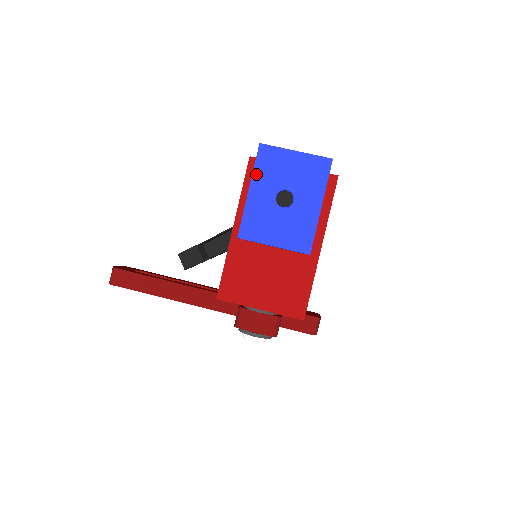
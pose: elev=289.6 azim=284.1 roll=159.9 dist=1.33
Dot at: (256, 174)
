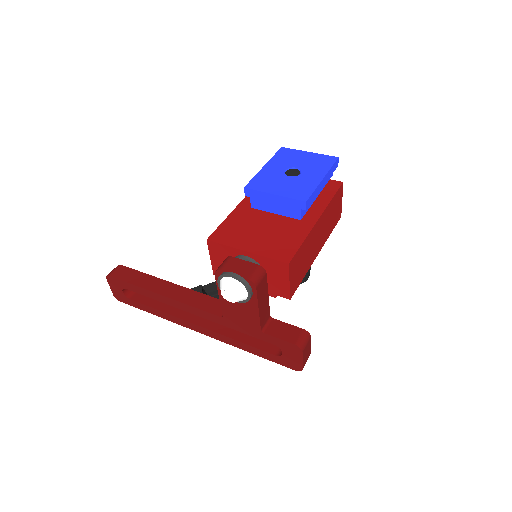
Dot at: (273, 159)
